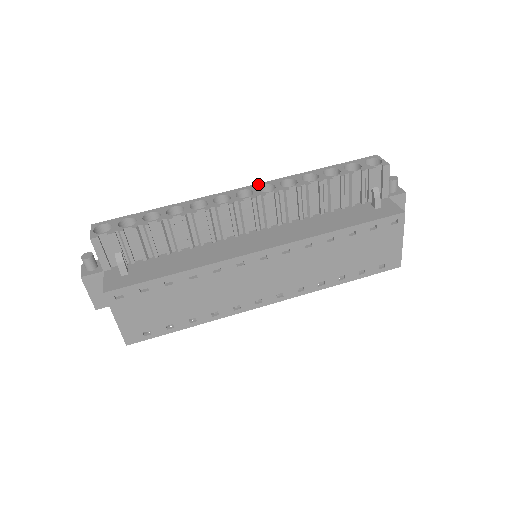
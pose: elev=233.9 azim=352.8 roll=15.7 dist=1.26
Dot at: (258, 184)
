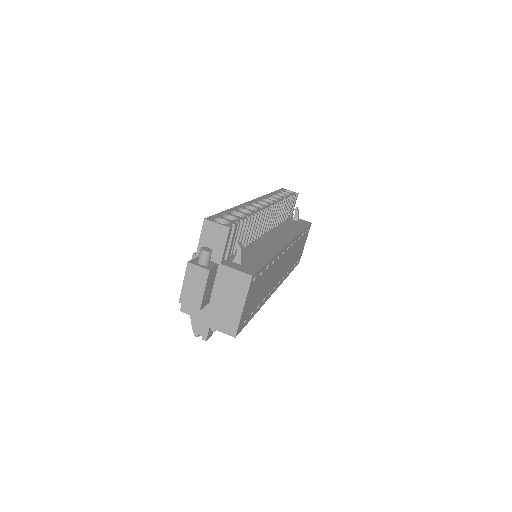
Dot at: (258, 198)
